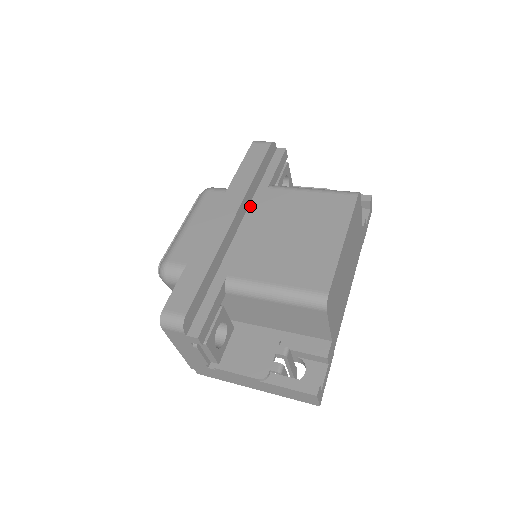
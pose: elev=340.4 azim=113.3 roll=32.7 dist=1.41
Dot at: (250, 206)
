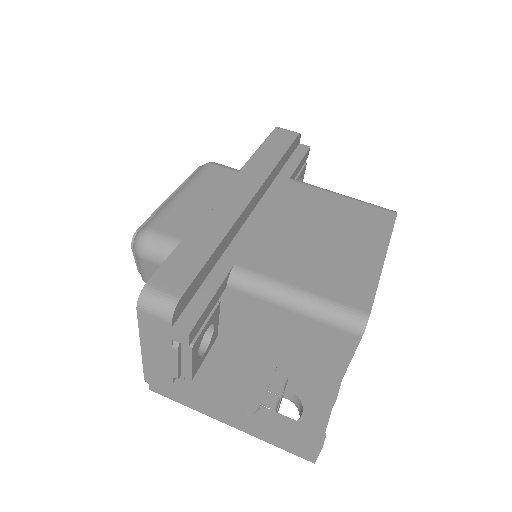
Dot at: (267, 193)
